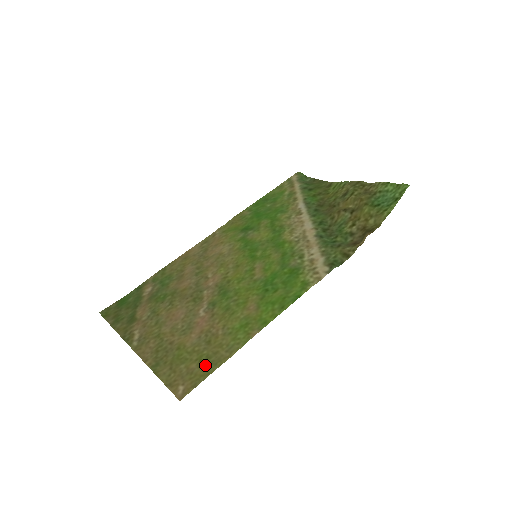
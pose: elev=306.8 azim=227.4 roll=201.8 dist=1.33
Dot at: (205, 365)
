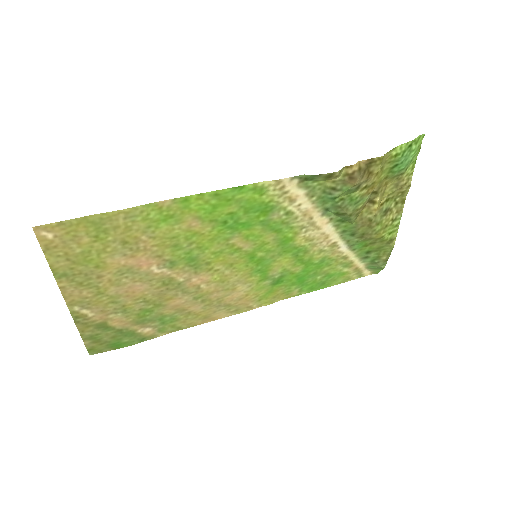
Dot at: (93, 228)
